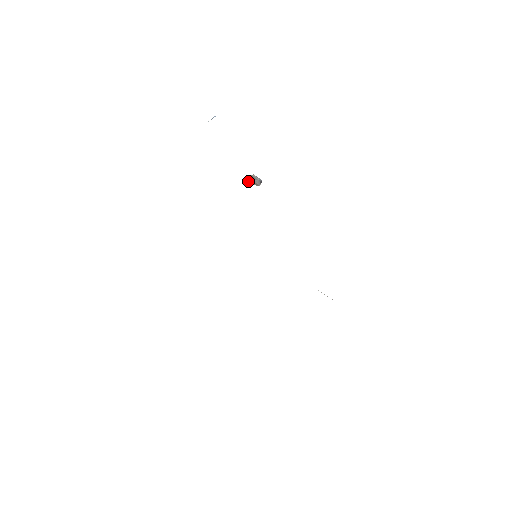
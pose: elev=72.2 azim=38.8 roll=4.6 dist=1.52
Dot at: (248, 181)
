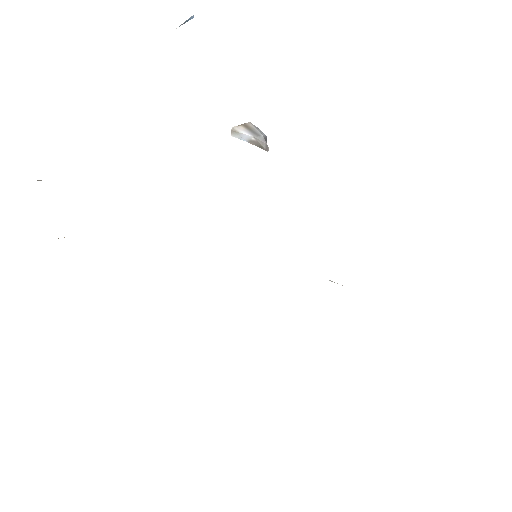
Dot at: (242, 135)
